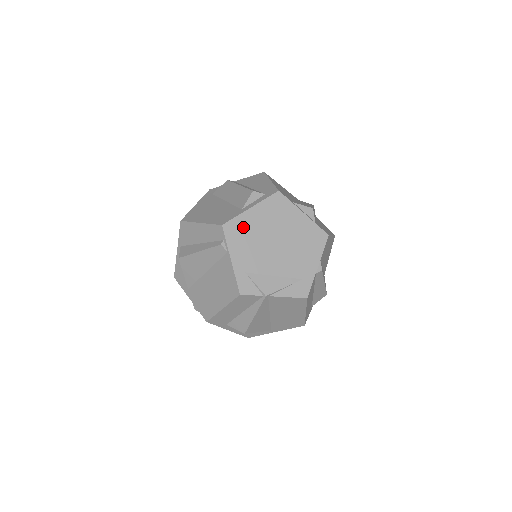
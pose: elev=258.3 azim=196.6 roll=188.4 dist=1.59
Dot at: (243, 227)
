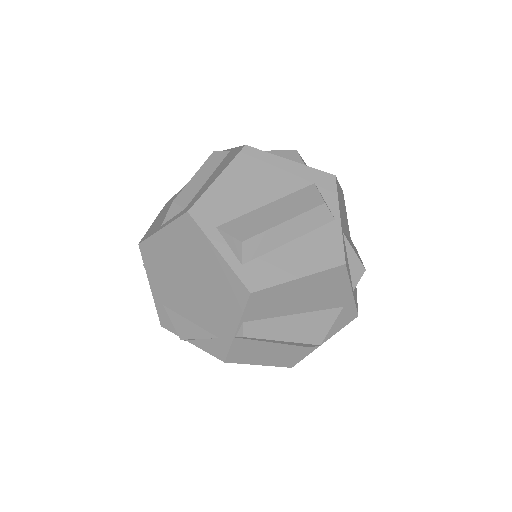
Dot at: (156, 252)
